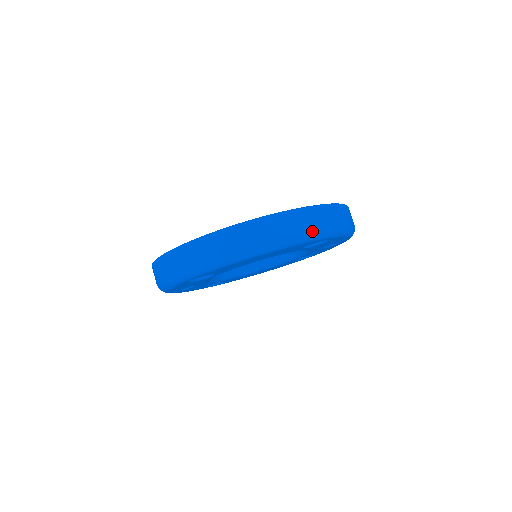
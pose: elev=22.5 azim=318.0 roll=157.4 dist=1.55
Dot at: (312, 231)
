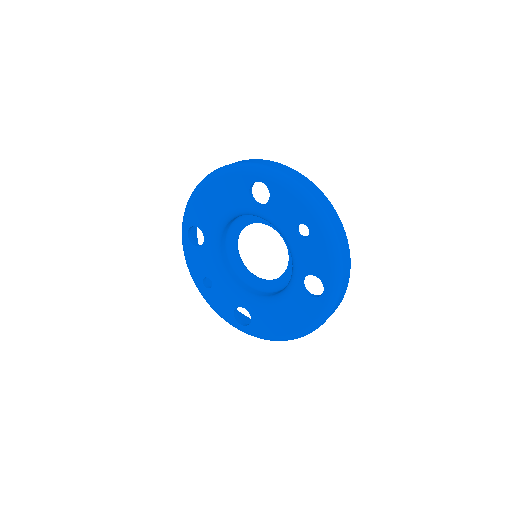
Dot at: (242, 163)
